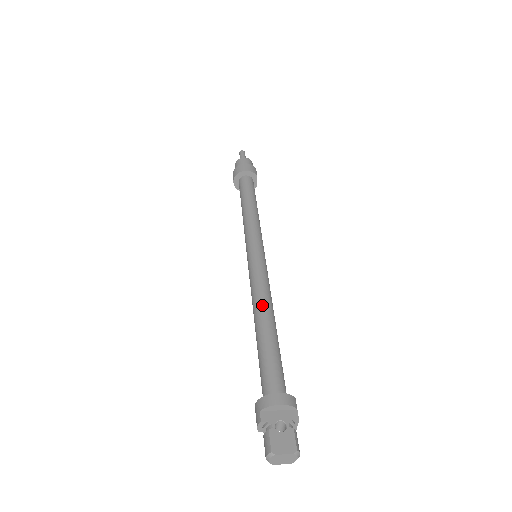
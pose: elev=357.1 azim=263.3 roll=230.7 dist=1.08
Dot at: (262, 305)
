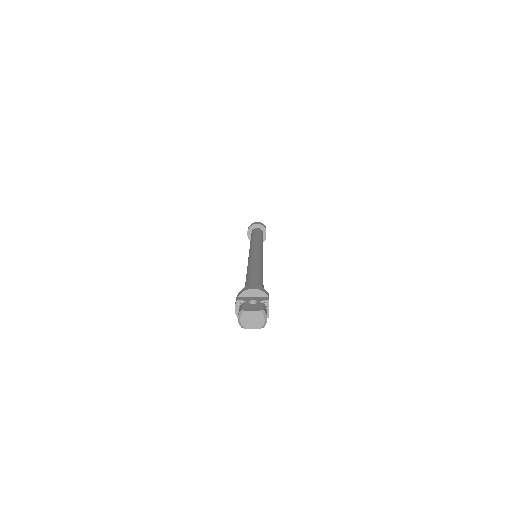
Dot at: (253, 265)
